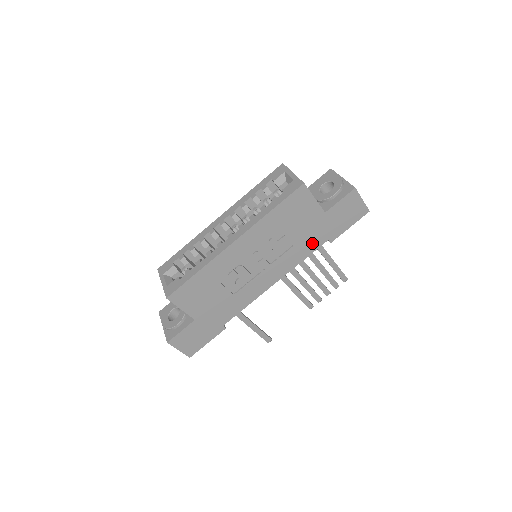
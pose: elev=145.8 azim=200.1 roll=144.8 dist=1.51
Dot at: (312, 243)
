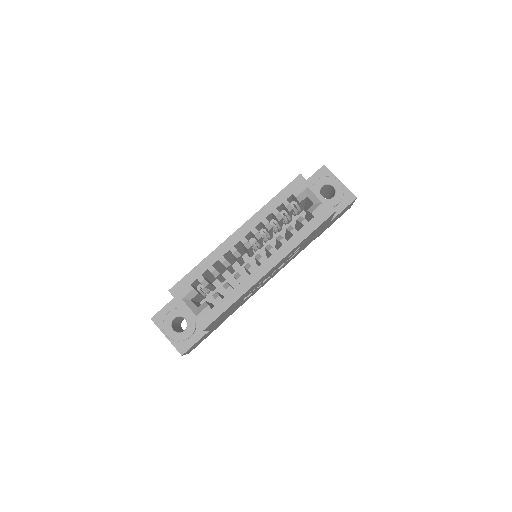
Dot at: (309, 243)
